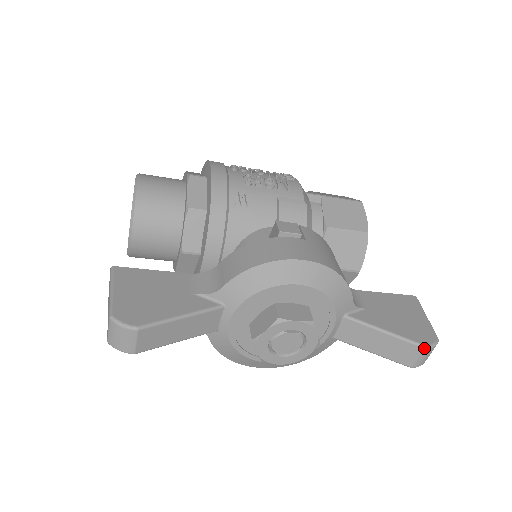
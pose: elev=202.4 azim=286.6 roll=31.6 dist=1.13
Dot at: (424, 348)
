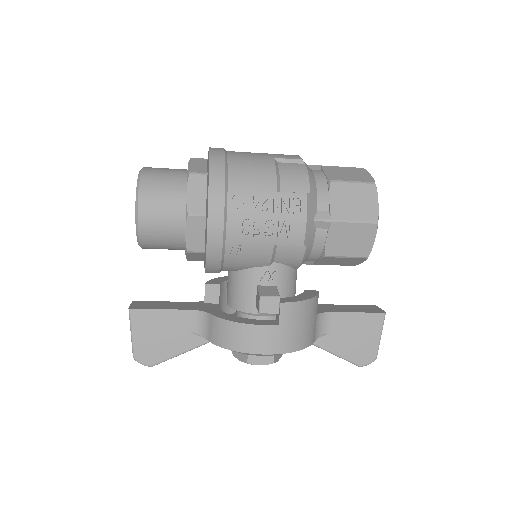
Dot at: occluded
